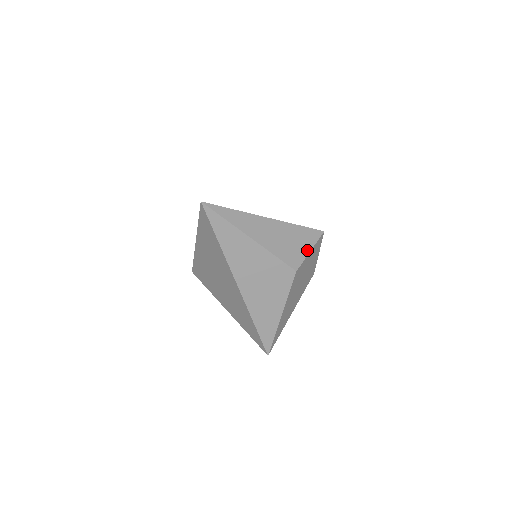
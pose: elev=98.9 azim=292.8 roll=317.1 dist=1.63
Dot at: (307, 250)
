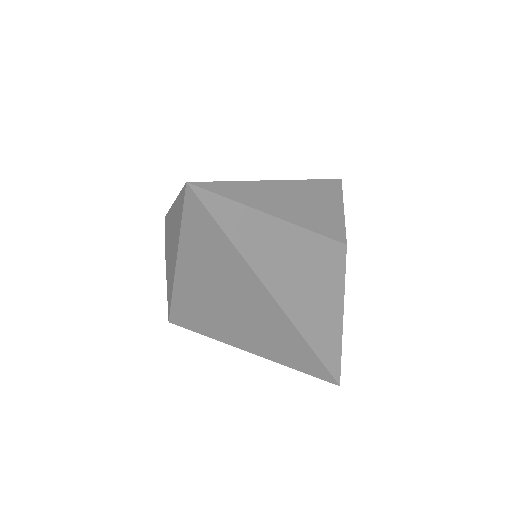
Dot at: (340, 211)
